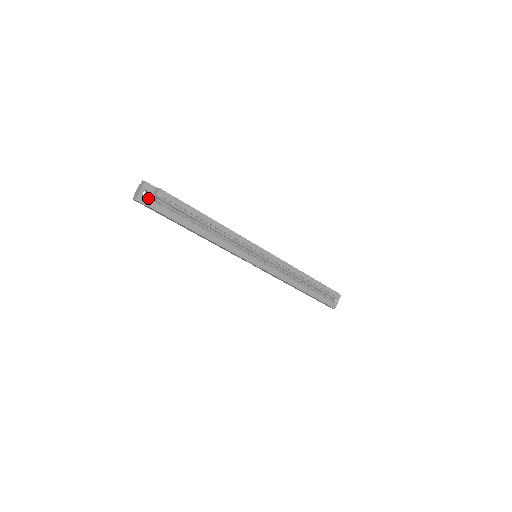
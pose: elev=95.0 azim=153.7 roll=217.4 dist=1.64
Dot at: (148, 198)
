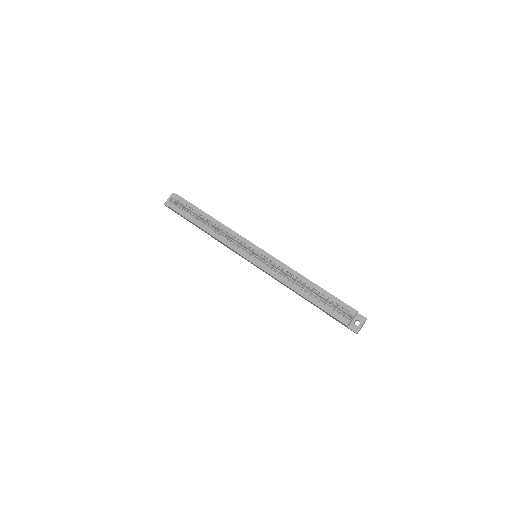
Dot at: occluded
